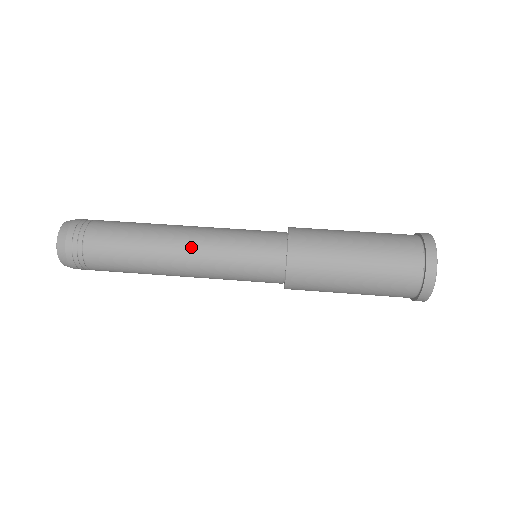
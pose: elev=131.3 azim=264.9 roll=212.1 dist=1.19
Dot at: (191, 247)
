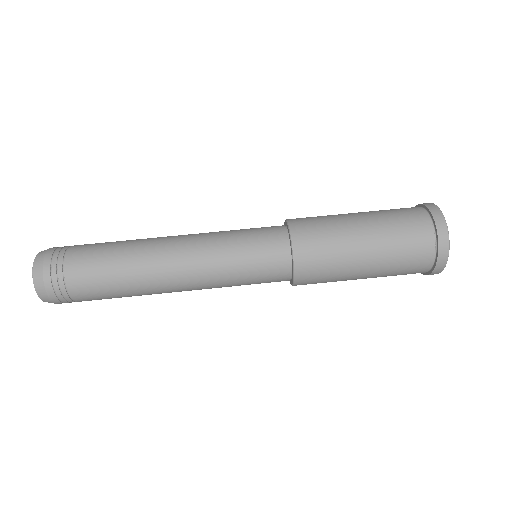
Dot at: (186, 254)
